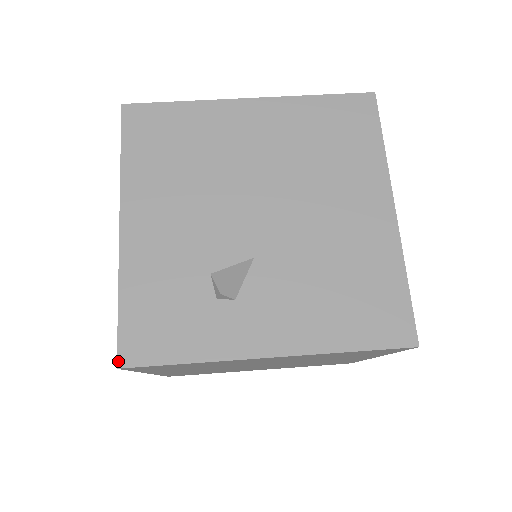
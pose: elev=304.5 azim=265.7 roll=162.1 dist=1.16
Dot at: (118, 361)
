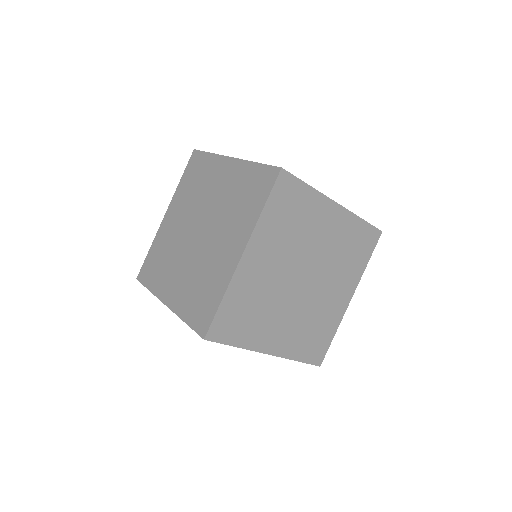
Dot at: occluded
